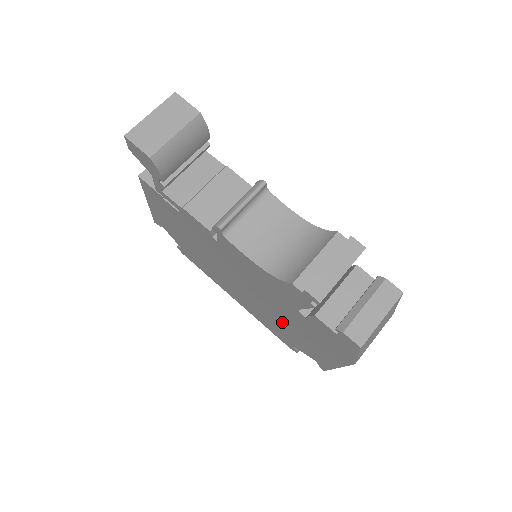
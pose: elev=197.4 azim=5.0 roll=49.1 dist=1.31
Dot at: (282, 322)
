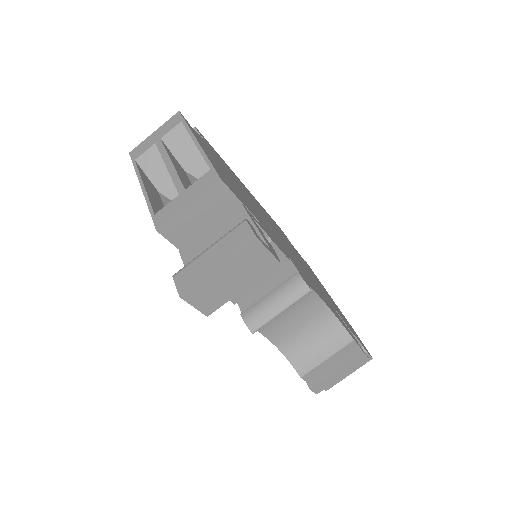
Dot at: occluded
